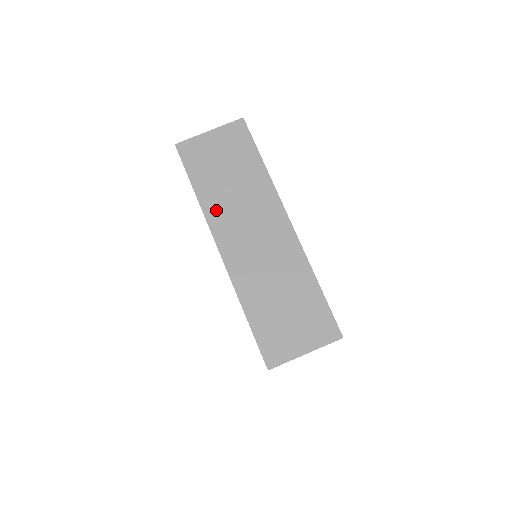
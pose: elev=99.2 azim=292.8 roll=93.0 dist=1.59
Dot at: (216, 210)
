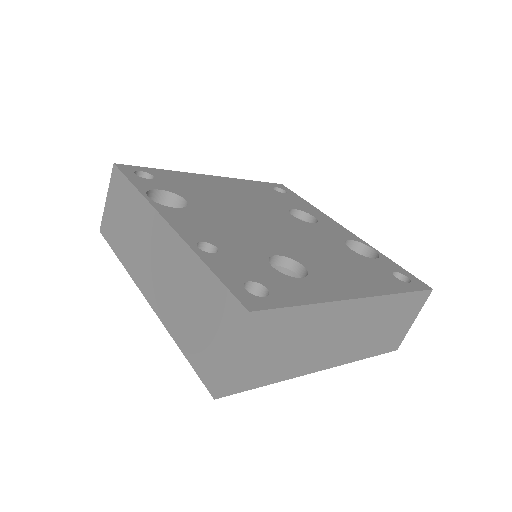
Dot at: (131, 262)
